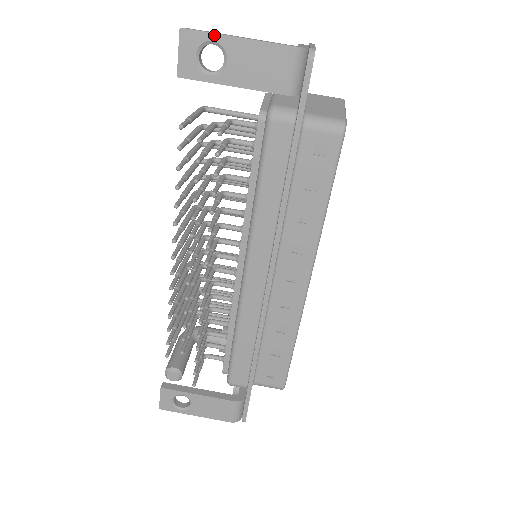
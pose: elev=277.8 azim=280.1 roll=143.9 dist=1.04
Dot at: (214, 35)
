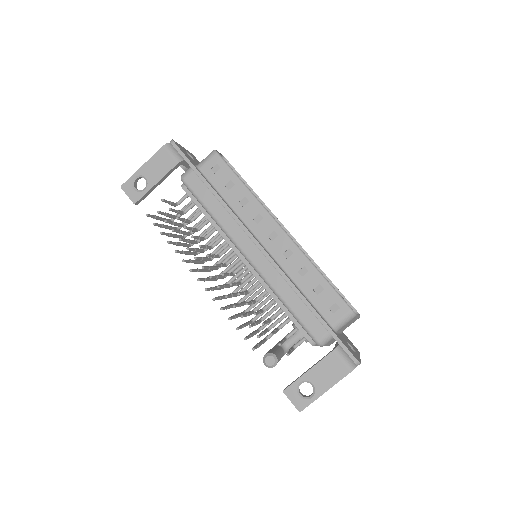
Dot at: (133, 175)
